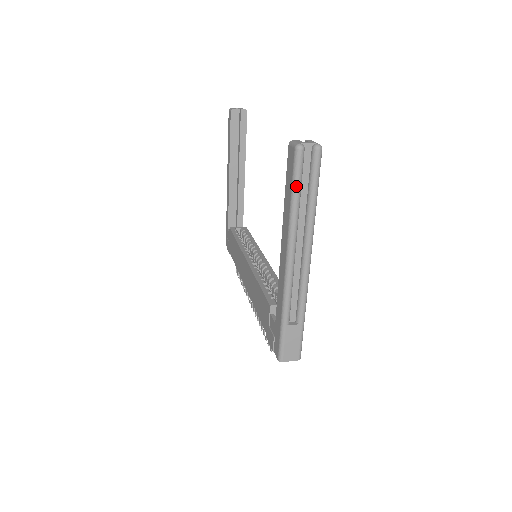
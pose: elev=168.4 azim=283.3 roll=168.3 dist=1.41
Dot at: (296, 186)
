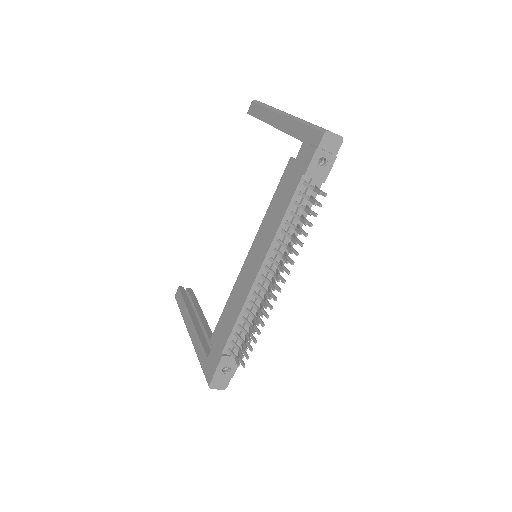
Dot at: (263, 103)
